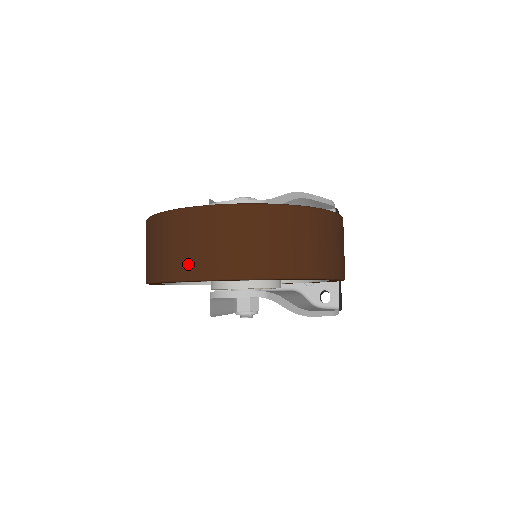
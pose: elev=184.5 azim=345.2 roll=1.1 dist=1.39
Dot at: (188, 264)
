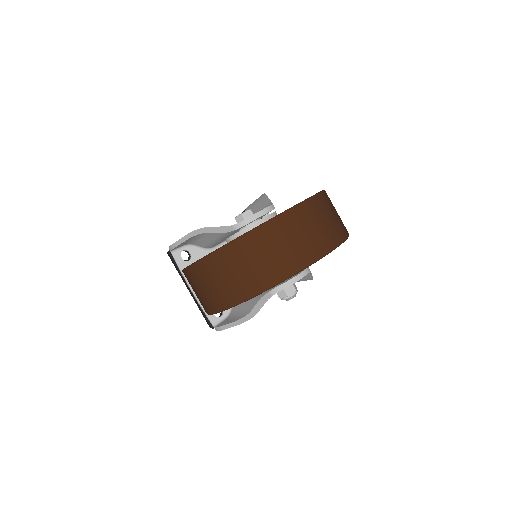
Dot at: (284, 265)
